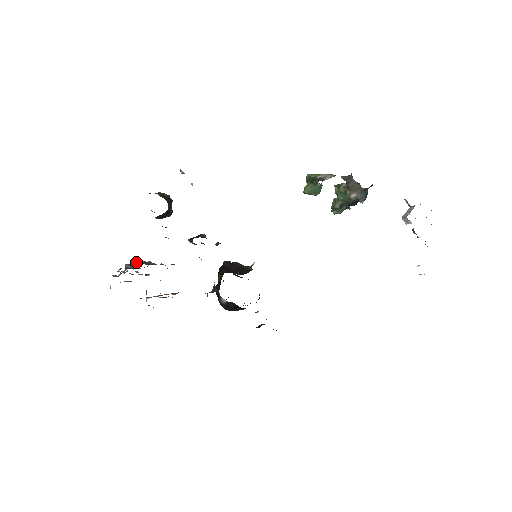
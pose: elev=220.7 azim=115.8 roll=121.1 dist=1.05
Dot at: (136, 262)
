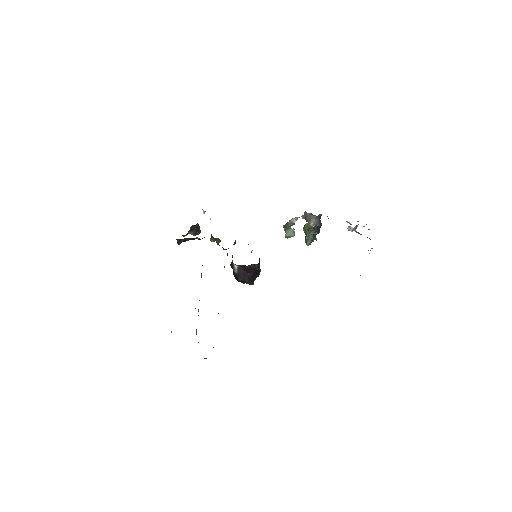
Dot at: occluded
